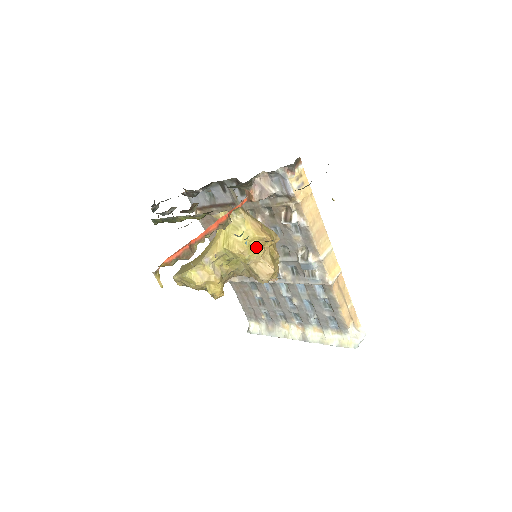
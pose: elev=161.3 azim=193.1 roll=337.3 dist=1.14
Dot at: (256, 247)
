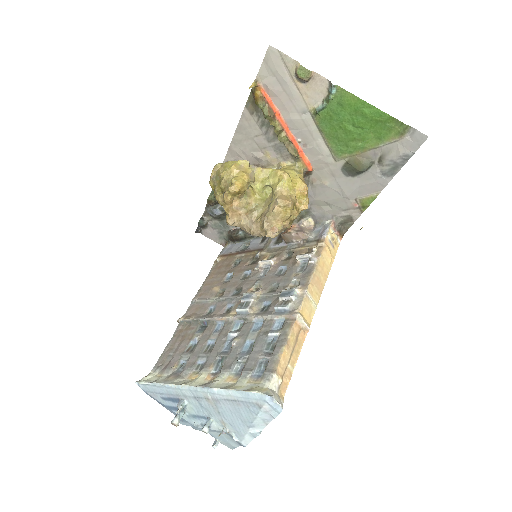
Dot at: (293, 187)
